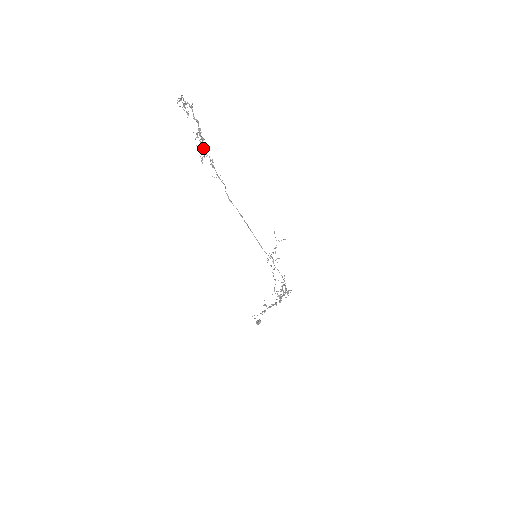
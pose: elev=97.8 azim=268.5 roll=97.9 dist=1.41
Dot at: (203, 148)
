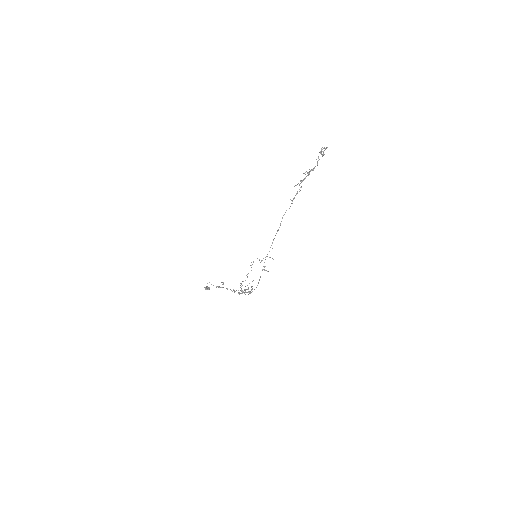
Dot at: (303, 179)
